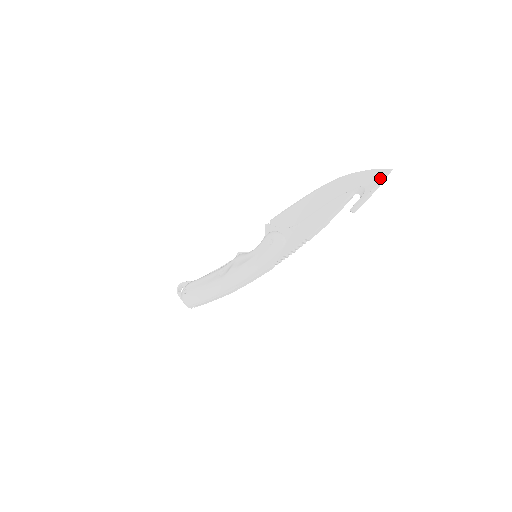
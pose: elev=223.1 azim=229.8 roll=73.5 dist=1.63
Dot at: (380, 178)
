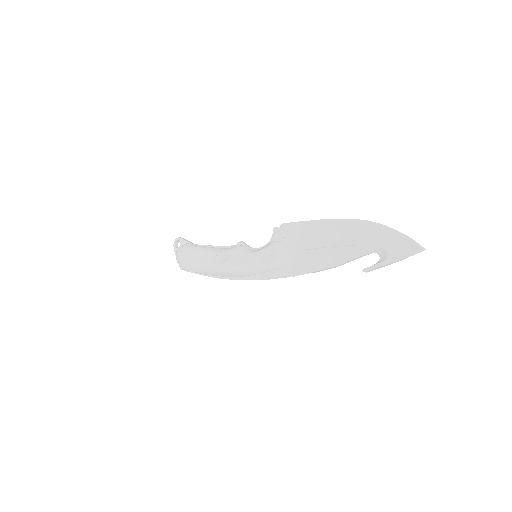
Dot at: (408, 252)
